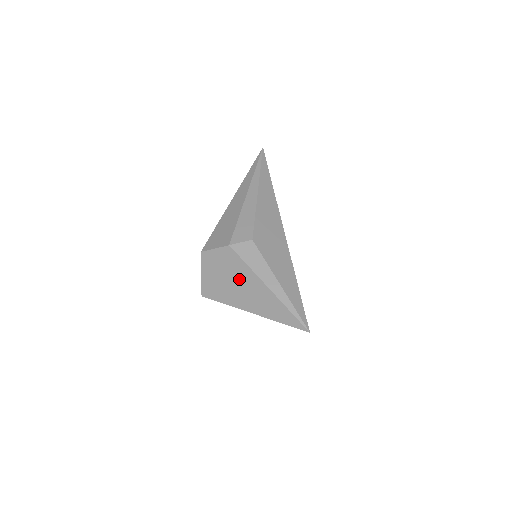
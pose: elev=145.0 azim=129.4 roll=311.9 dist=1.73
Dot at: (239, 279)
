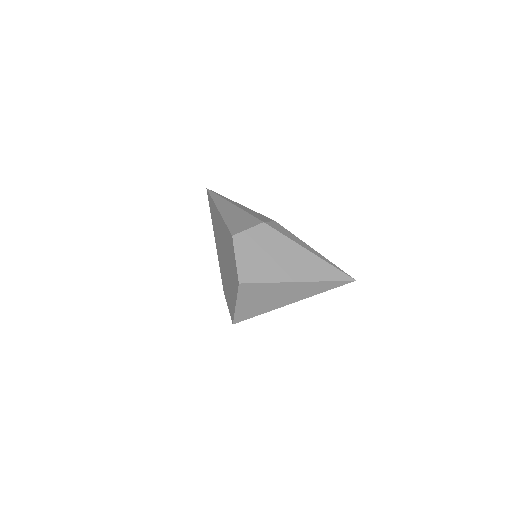
Dot at: (280, 252)
